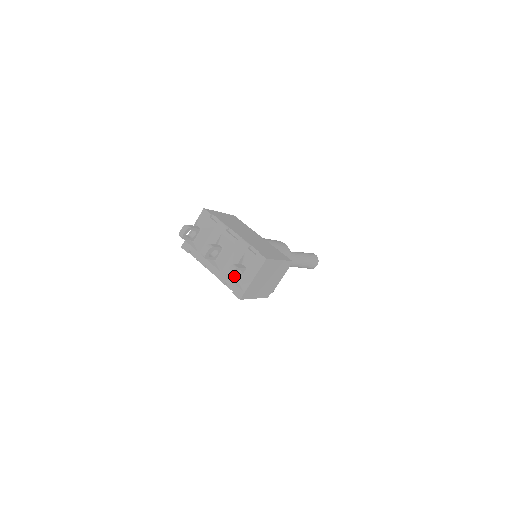
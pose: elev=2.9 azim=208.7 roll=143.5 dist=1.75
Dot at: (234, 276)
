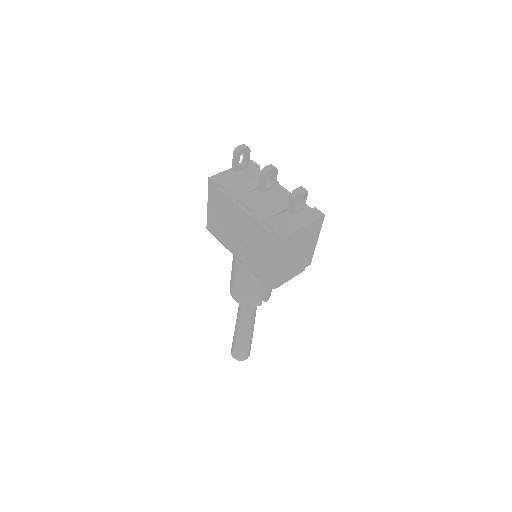
Dot at: (294, 204)
